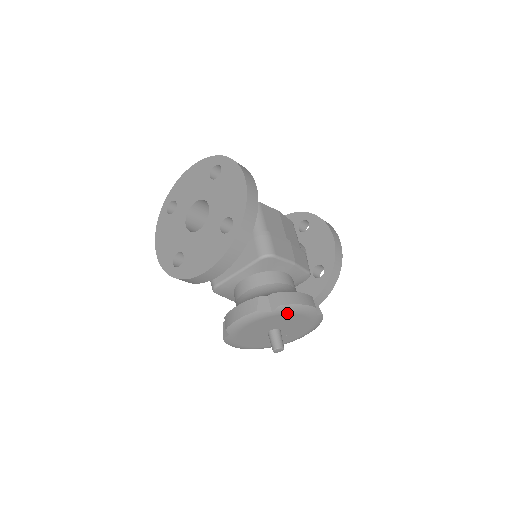
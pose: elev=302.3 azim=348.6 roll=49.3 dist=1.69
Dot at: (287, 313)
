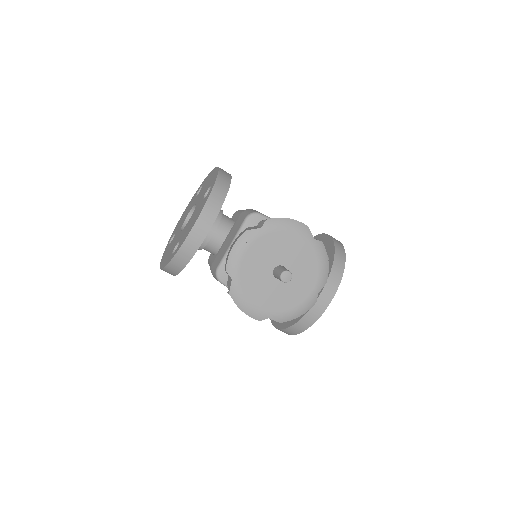
Dot at: (278, 230)
